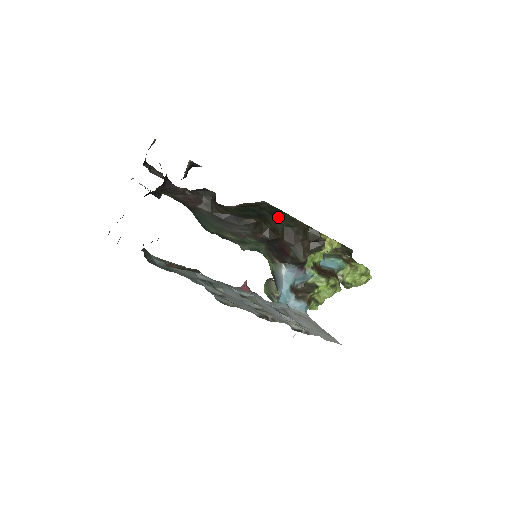
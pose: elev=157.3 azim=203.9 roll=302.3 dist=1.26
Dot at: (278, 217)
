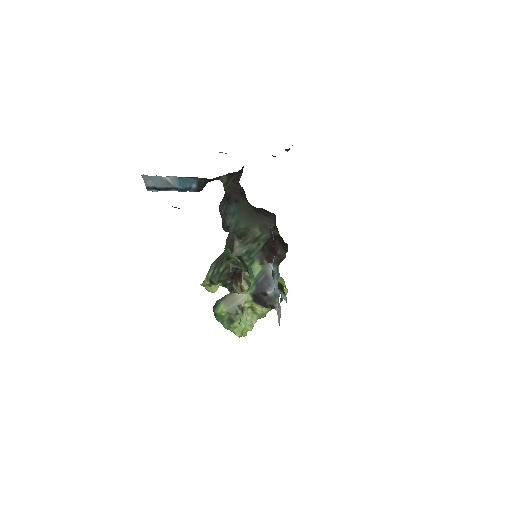
Dot at: occluded
